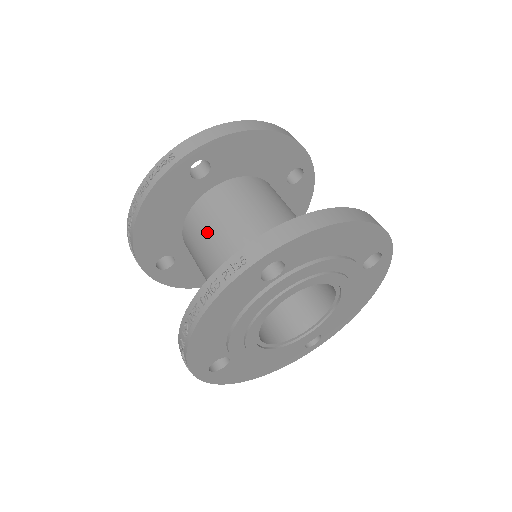
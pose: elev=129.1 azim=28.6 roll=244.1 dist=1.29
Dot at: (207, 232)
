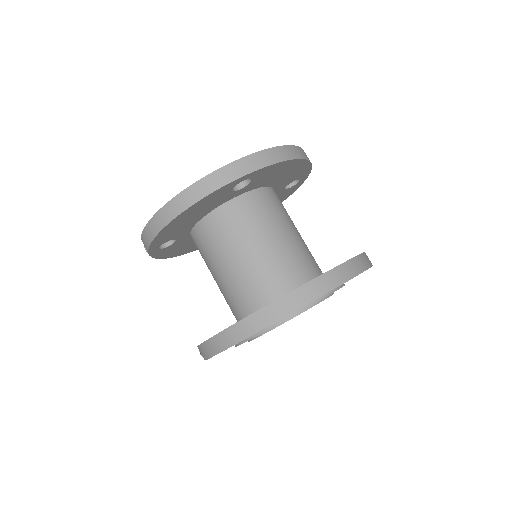
Dot at: occluded
